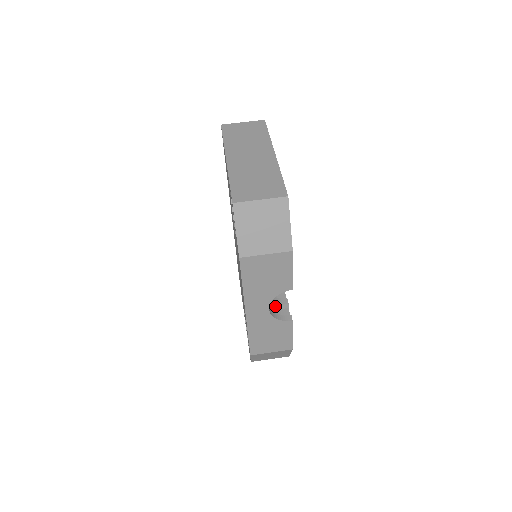
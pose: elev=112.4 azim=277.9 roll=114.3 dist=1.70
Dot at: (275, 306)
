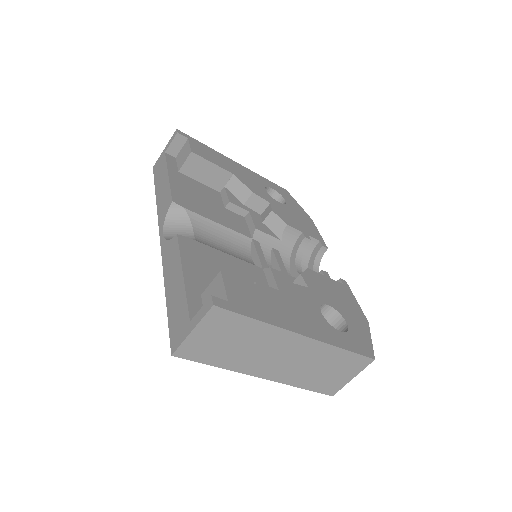
Dot at: occluded
